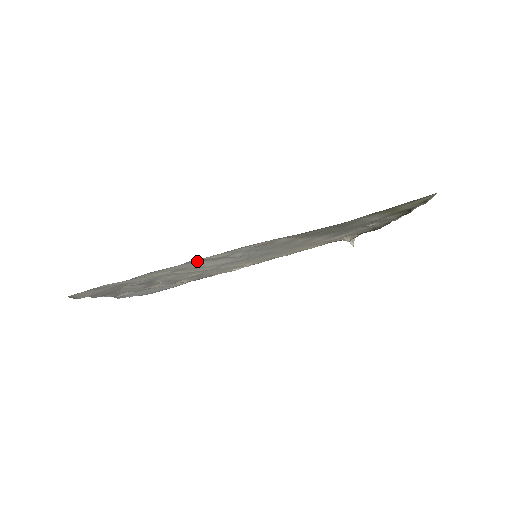
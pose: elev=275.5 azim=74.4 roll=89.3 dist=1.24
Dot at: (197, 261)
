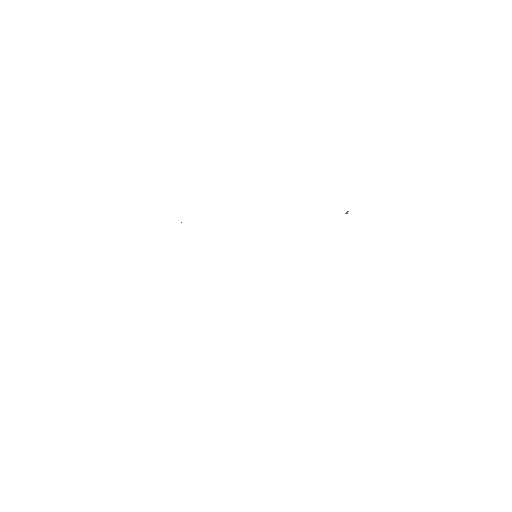
Dot at: occluded
